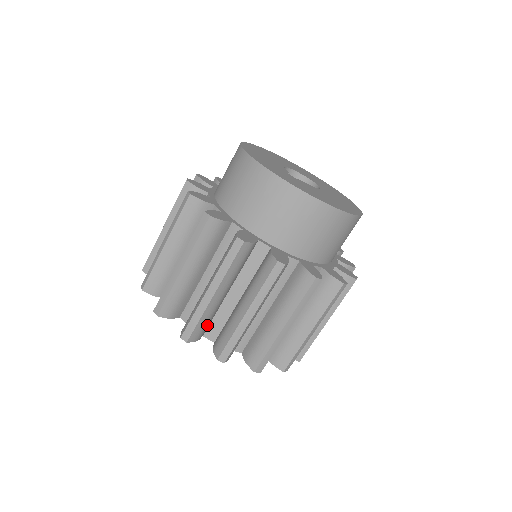
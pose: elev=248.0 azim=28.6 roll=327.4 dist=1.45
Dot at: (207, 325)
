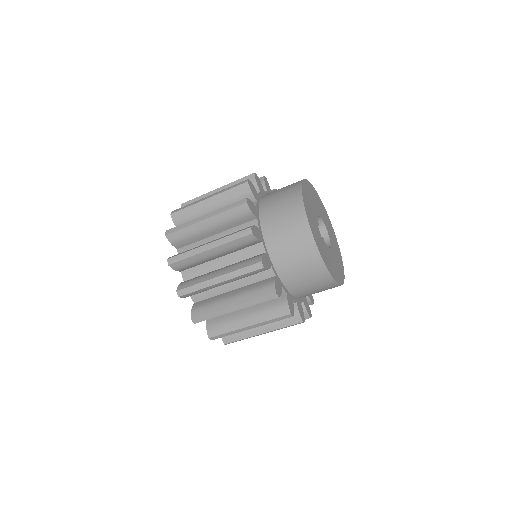
Dot at: occluded
